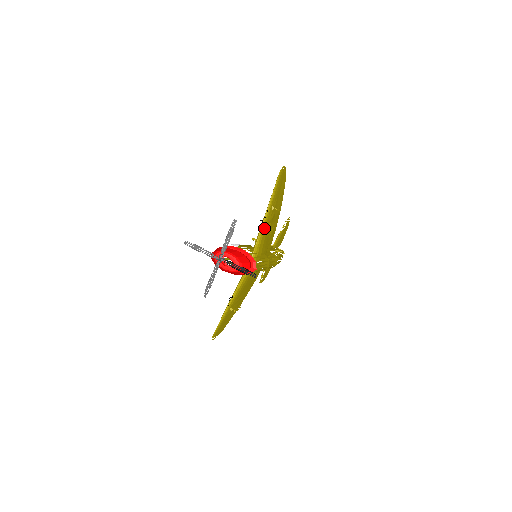
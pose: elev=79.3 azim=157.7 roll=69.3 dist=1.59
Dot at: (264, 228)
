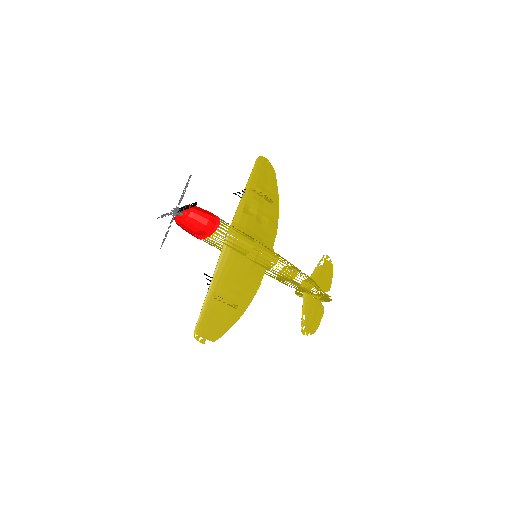
Dot at: (243, 205)
